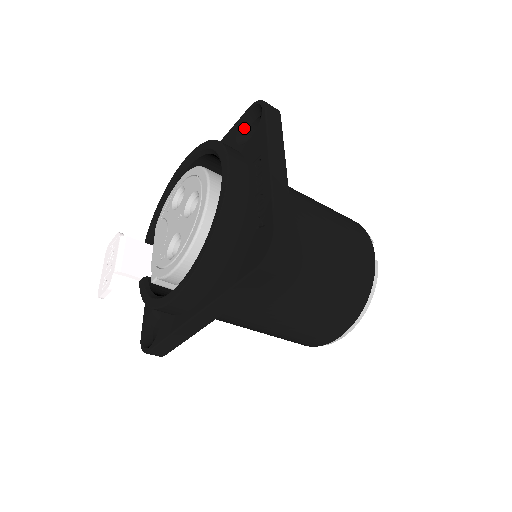
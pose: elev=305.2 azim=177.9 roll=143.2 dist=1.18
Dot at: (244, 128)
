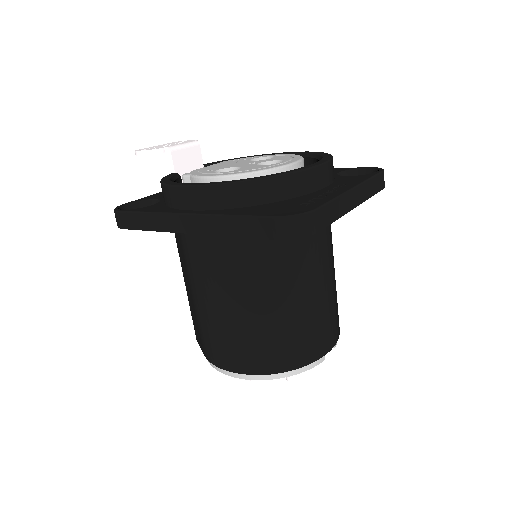
Dot at: (351, 174)
